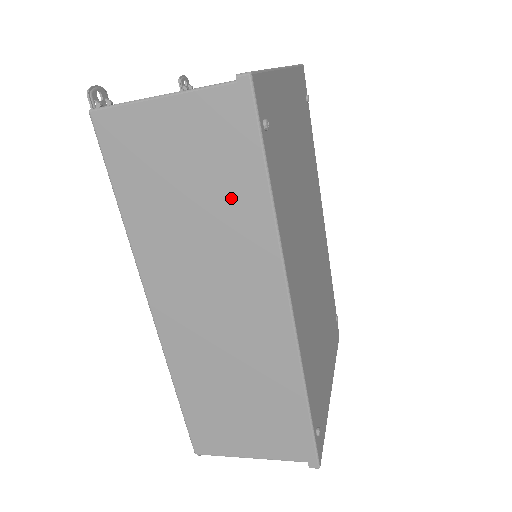
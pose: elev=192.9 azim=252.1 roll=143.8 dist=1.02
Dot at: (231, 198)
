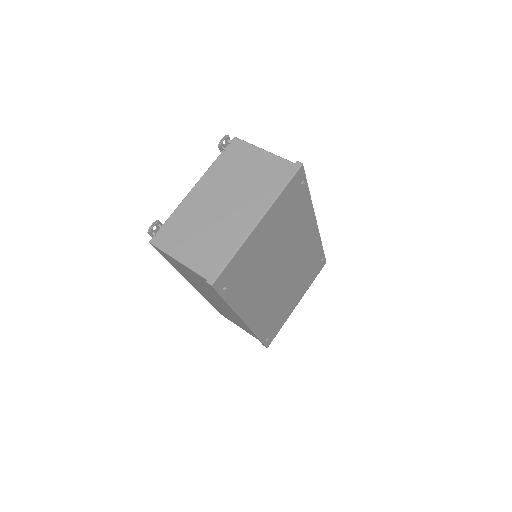
Dot at: (215, 293)
